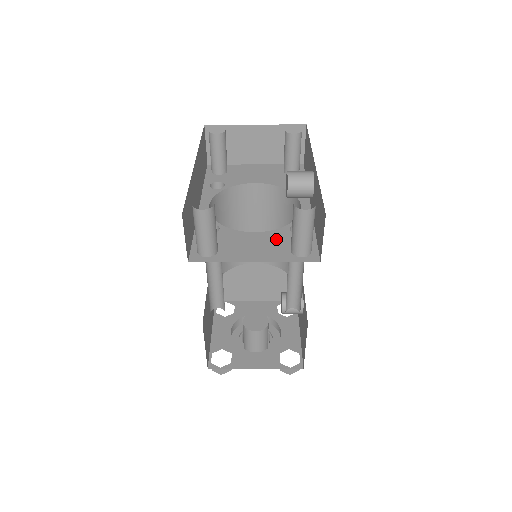
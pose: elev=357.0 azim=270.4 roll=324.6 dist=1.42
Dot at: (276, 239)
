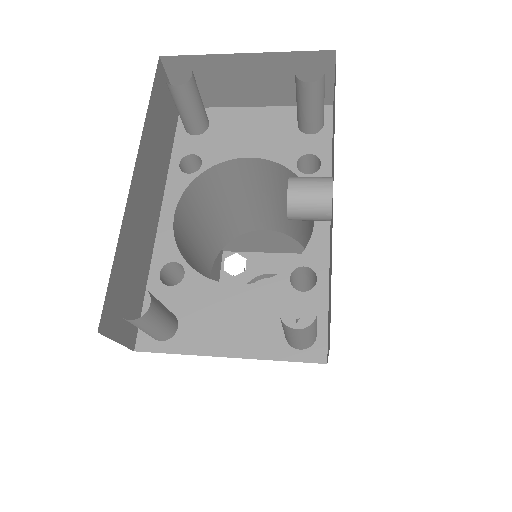
Dot at: (266, 303)
